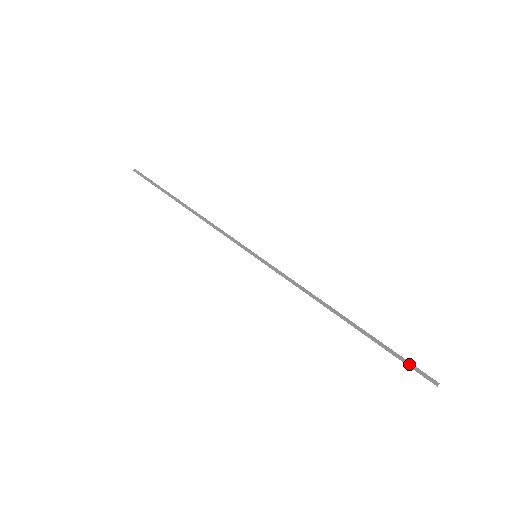
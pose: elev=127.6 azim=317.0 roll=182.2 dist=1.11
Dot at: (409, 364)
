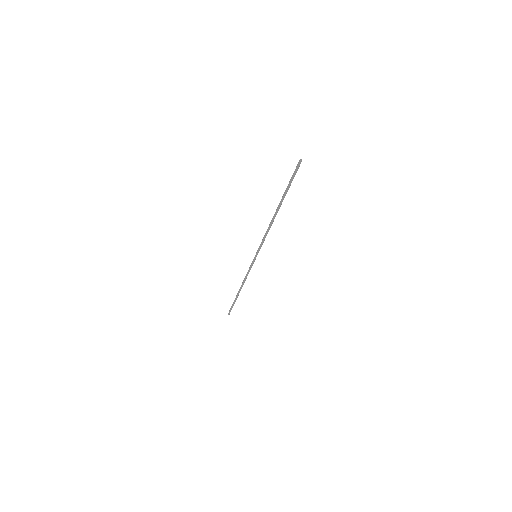
Dot at: (292, 175)
